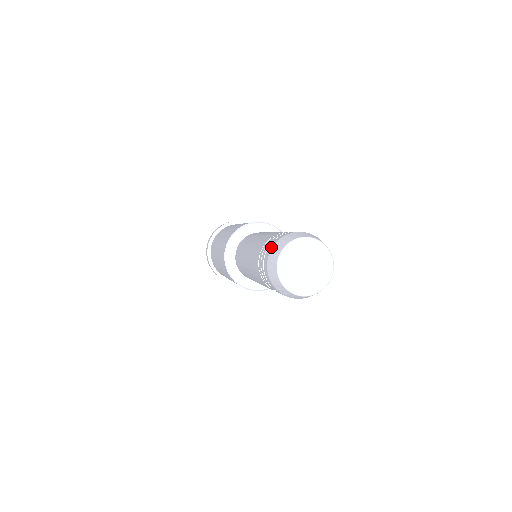
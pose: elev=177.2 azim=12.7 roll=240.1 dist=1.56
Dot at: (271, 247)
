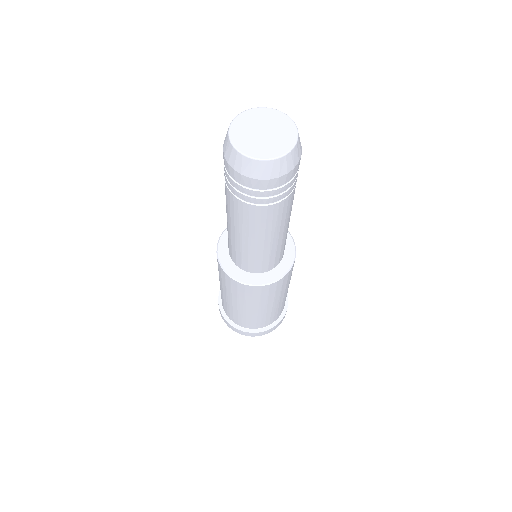
Dot at: (223, 146)
